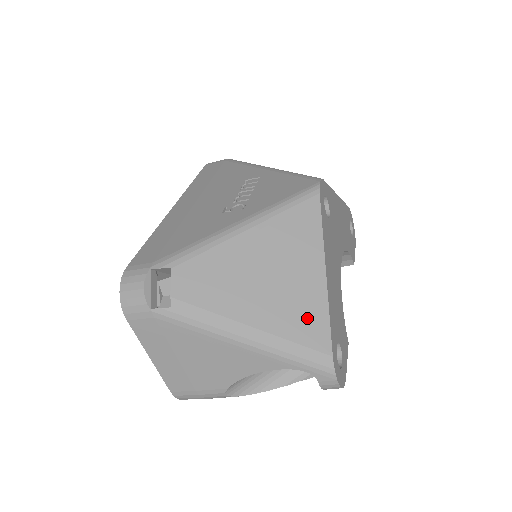
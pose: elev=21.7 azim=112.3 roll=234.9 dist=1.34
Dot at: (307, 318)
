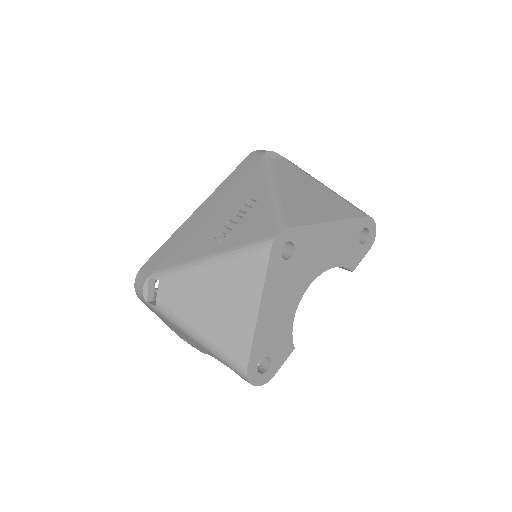
Dot at: (236, 340)
